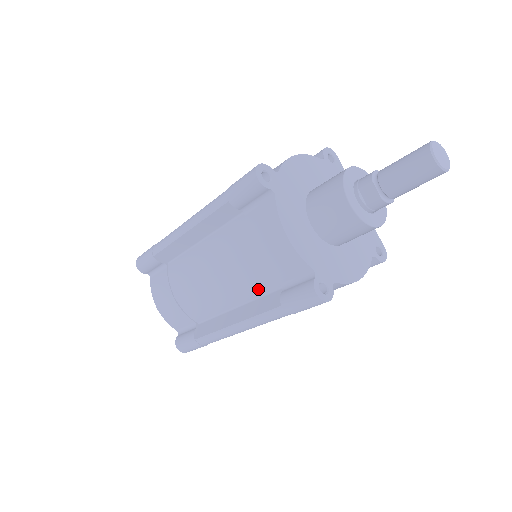
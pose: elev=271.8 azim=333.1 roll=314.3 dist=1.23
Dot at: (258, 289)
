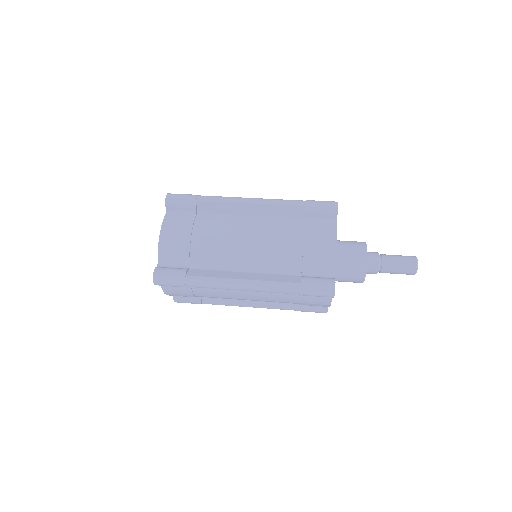
Dot at: (281, 267)
